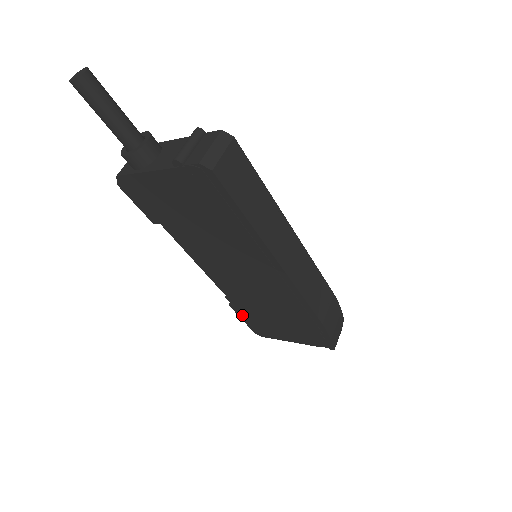
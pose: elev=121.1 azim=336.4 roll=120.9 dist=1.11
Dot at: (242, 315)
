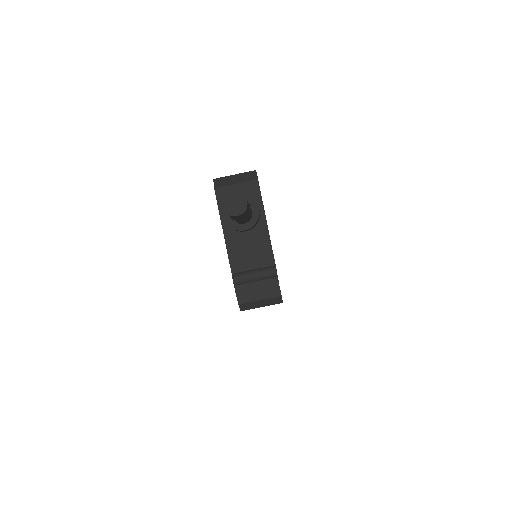
Dot at: occluded
